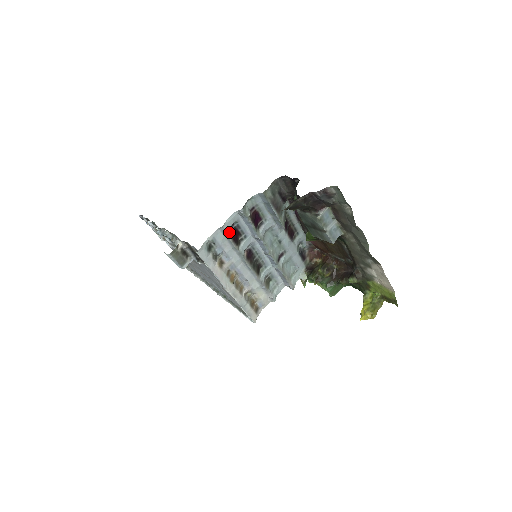
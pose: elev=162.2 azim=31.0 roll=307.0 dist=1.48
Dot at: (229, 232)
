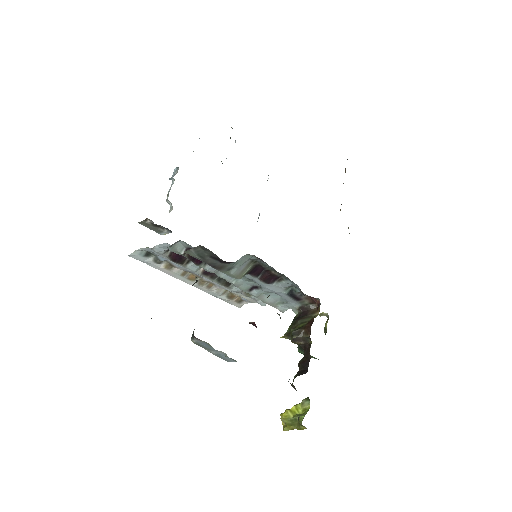
Dot at: (167, 252)
